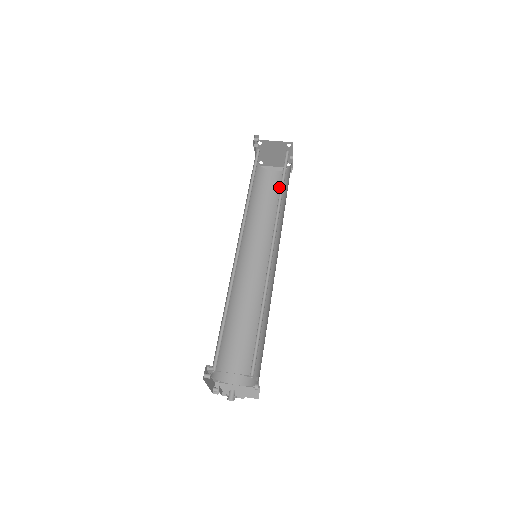
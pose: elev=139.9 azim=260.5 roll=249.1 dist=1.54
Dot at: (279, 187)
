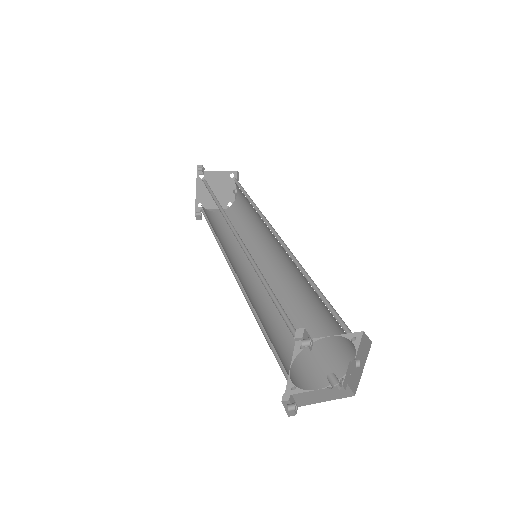
Dot at: (231, 219)
